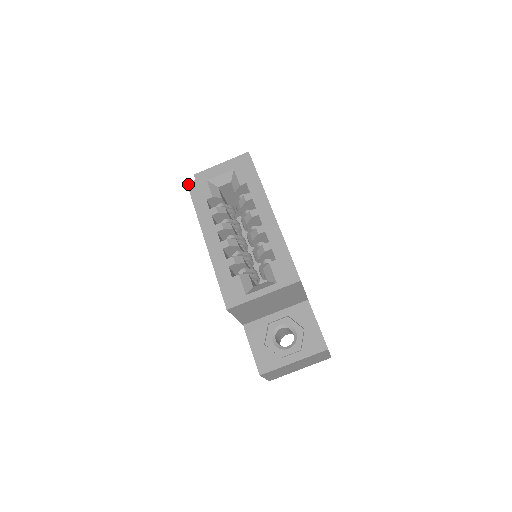
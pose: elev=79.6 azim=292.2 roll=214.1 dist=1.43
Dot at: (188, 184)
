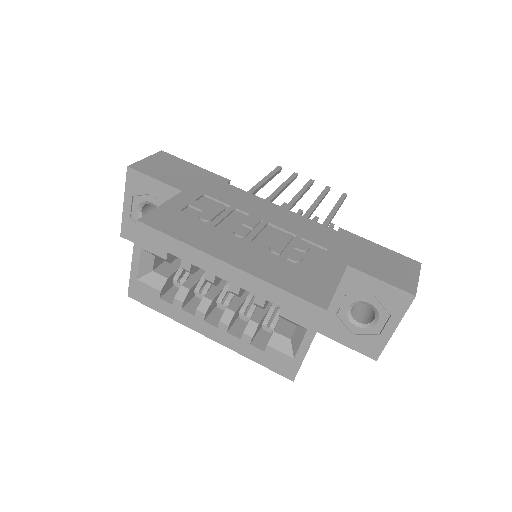
Dot at: (129, 296)
